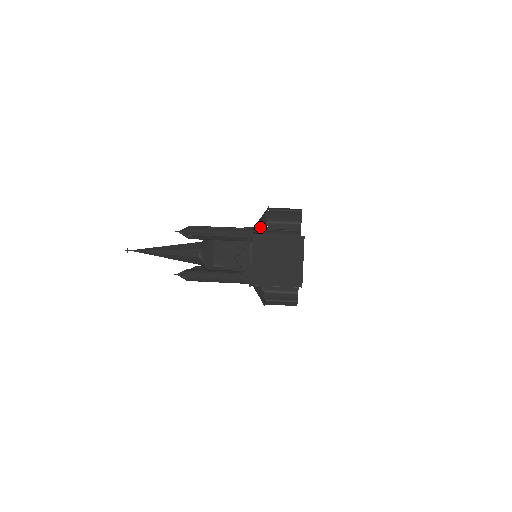
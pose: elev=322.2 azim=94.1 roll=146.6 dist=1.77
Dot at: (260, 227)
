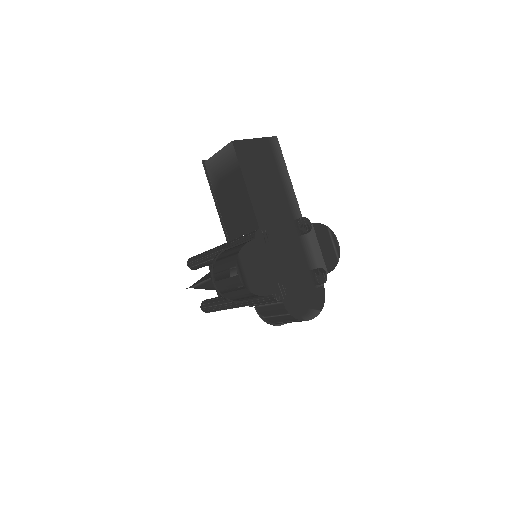
Dot at: occluded
